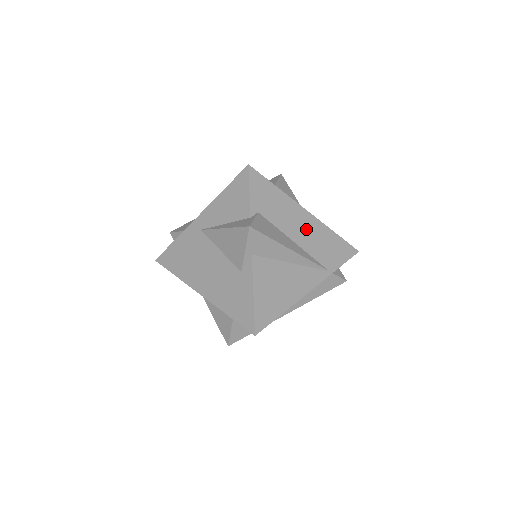
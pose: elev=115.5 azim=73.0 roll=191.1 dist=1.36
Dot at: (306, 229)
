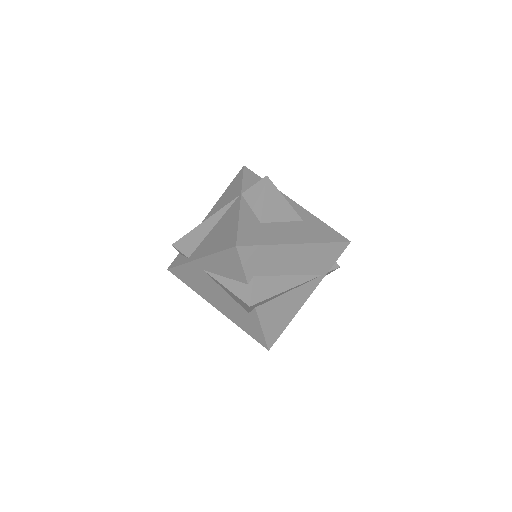
Dot at: (299, 258)
